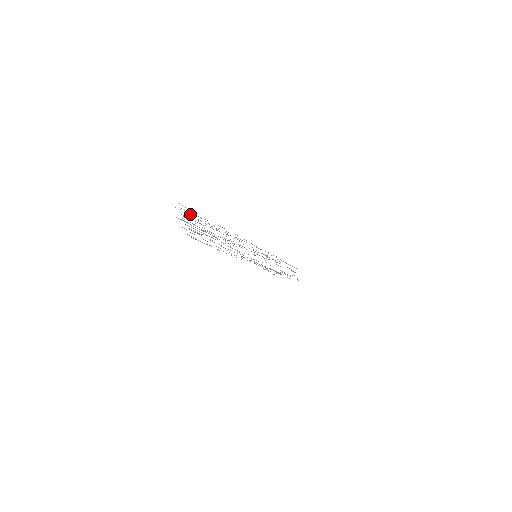
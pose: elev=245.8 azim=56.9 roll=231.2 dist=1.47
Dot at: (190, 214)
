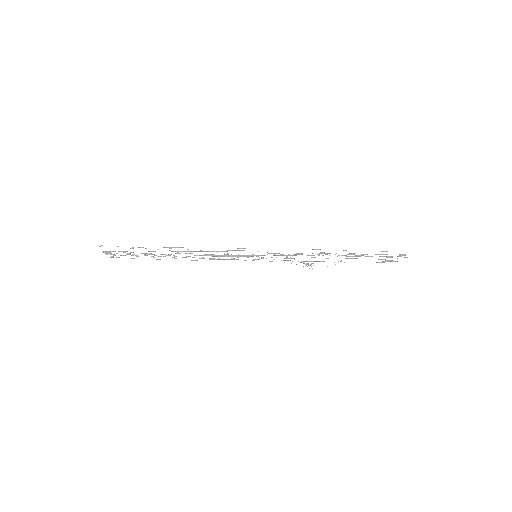
Dot at: occluded
